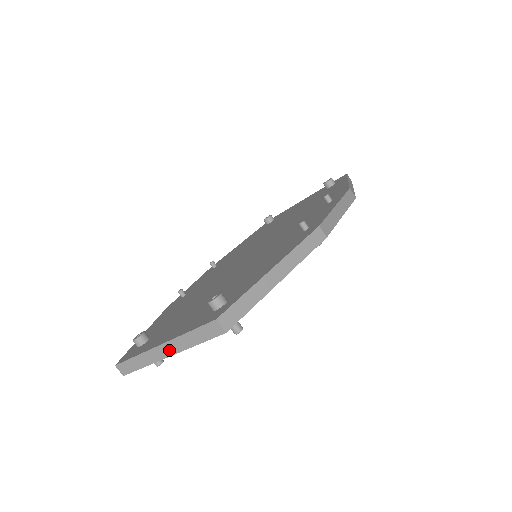
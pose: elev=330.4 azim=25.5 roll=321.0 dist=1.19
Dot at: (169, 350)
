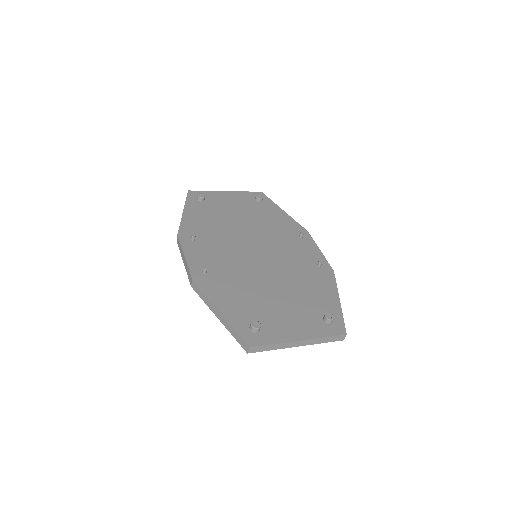
Dot at: (303, 343)
